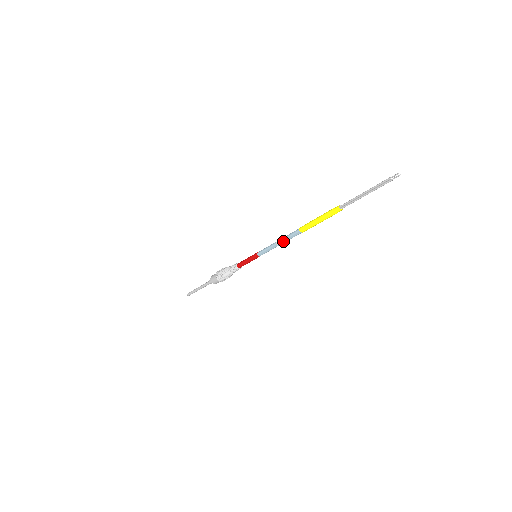
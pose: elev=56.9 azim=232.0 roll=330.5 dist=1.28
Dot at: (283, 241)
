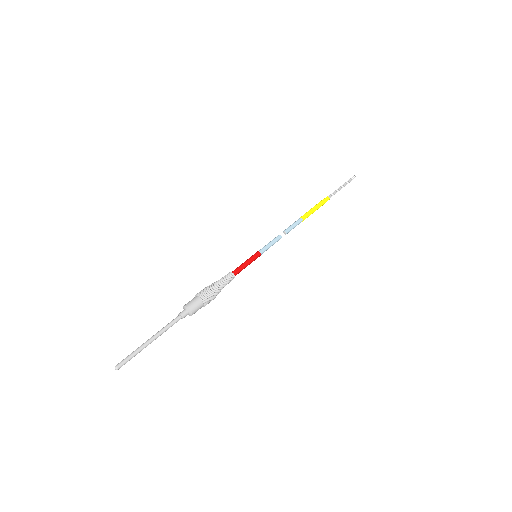
Dot at: (287, 230)
